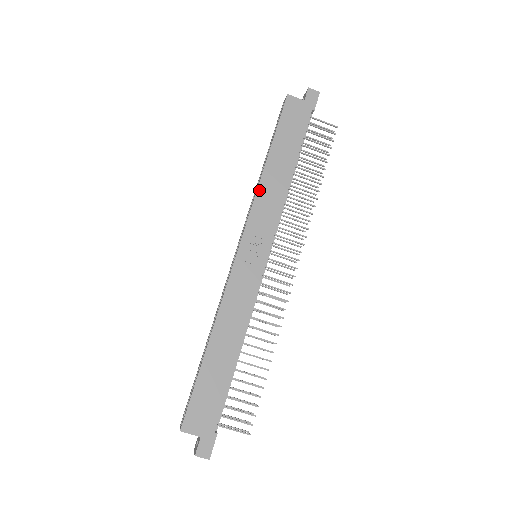
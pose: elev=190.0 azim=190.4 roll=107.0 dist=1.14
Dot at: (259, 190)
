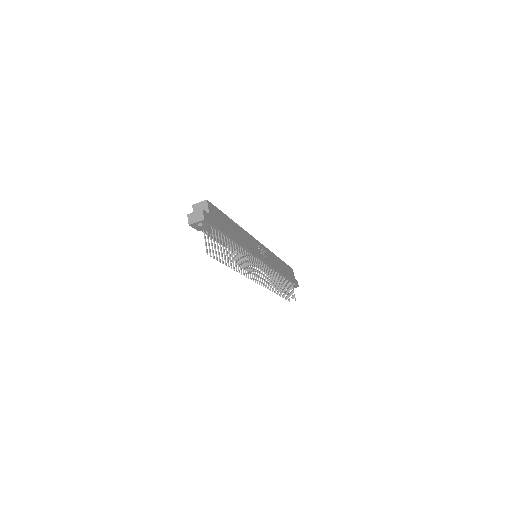
Dot at: (274, 254)
